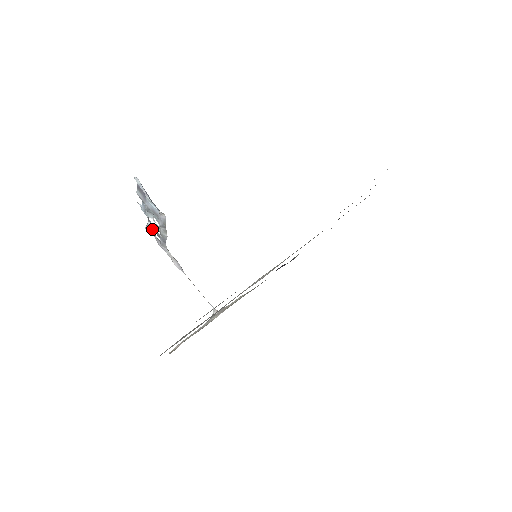
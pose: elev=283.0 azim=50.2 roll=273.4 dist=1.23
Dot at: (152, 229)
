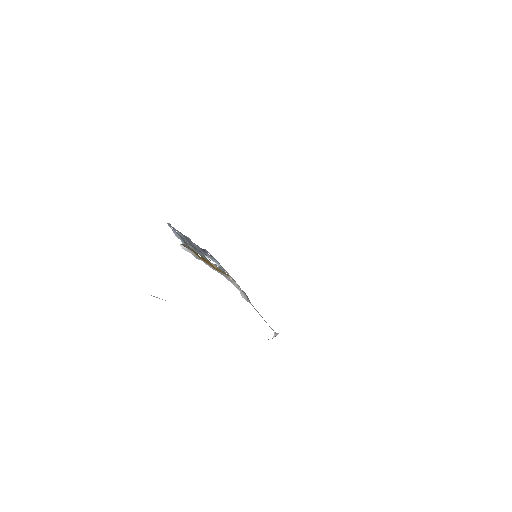
Dot at: (221, 269)
